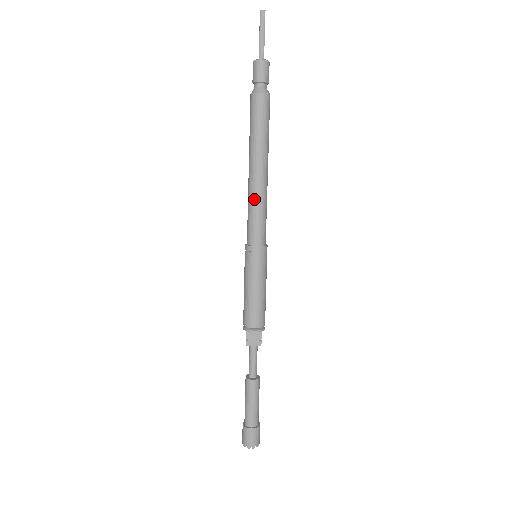
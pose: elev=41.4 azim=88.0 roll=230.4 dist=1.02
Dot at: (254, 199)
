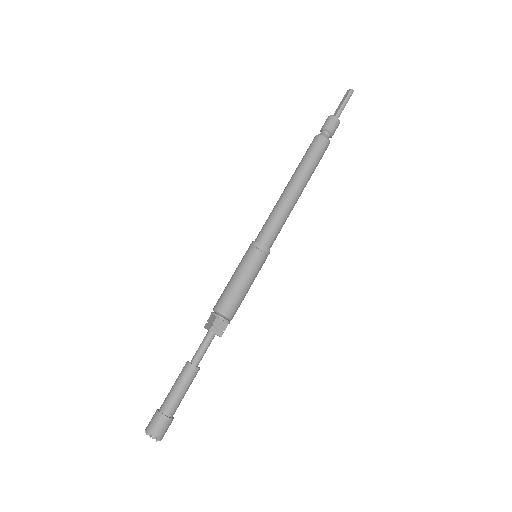
Dot at: (283, 209)
